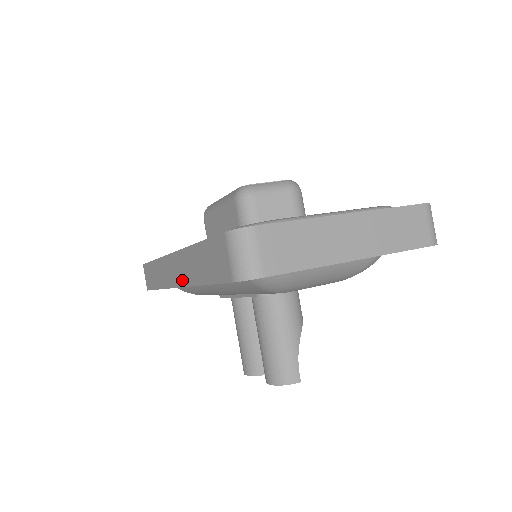
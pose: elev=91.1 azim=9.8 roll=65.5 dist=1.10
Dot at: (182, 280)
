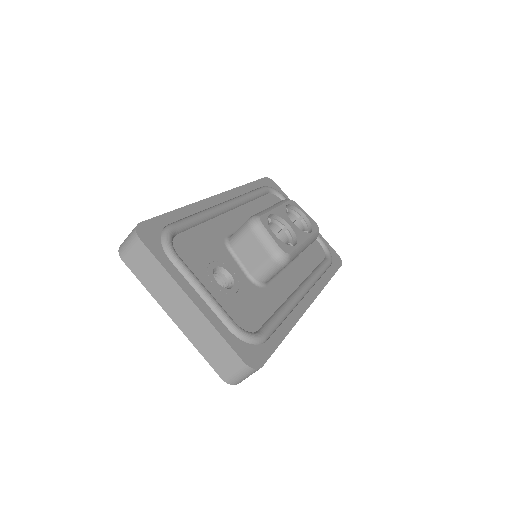
Dot at: occluded
